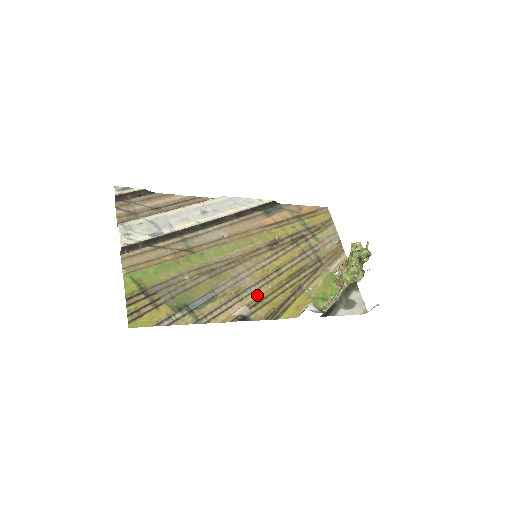
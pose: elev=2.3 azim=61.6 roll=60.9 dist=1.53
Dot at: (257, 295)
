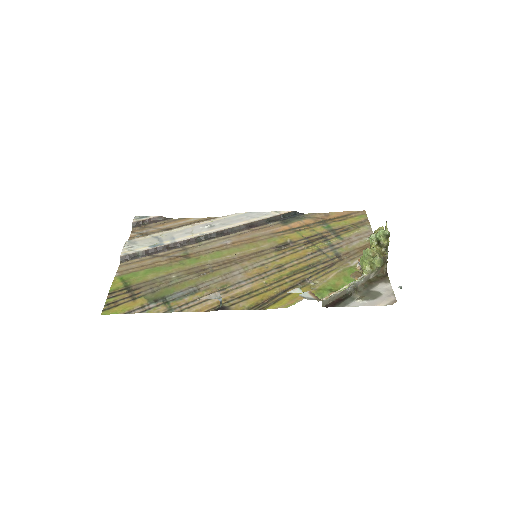
Dot at: (246, 289)
